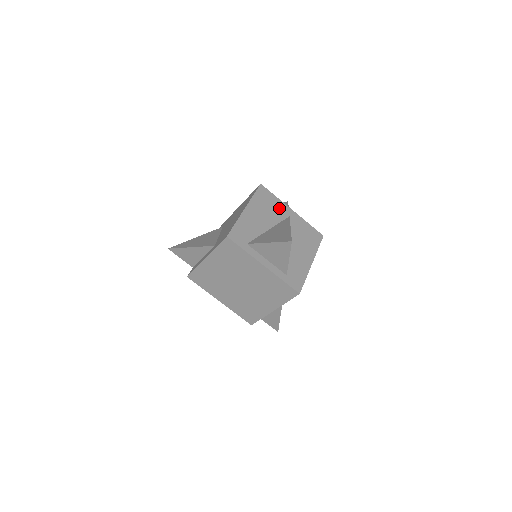
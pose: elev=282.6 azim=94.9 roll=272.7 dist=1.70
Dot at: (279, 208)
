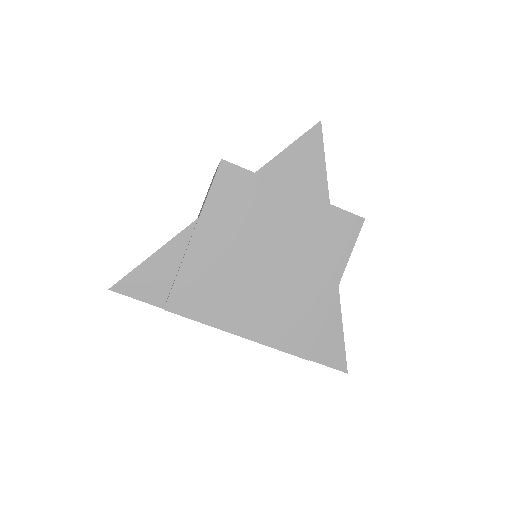
Dot at: occluded
